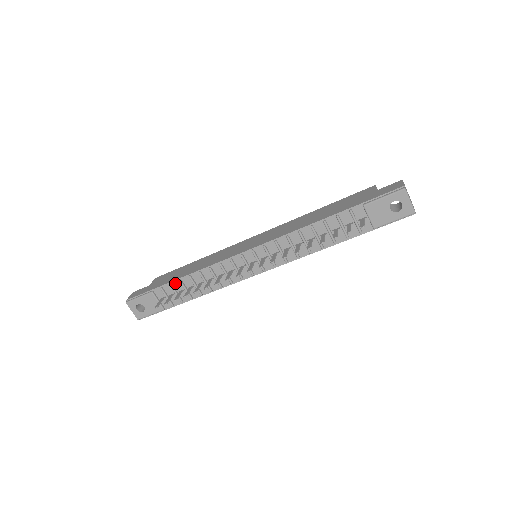
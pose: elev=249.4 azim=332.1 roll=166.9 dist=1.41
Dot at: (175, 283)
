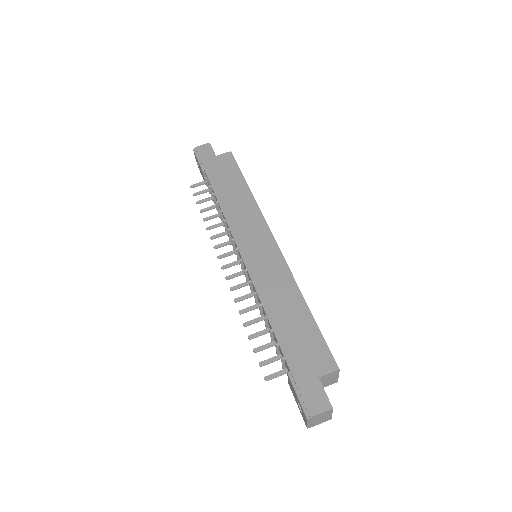
Dot at: (212, 189)
